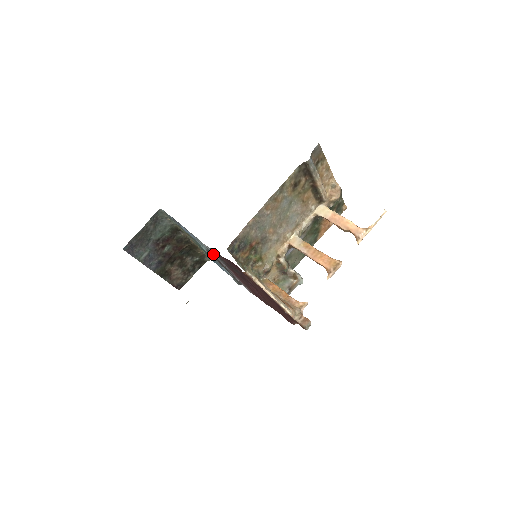
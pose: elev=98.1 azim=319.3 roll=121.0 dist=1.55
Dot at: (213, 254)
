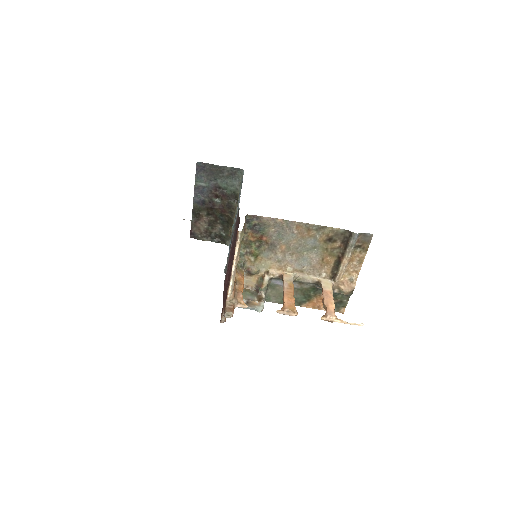
Dot at: (236, 217)
